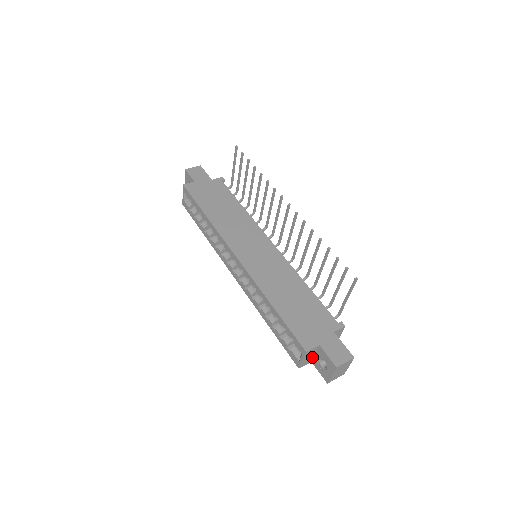
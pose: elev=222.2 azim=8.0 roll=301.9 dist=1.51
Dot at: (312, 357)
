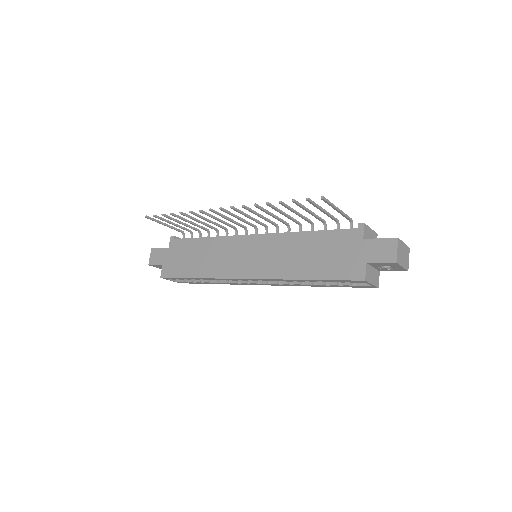
Dot at: (375, 271)
